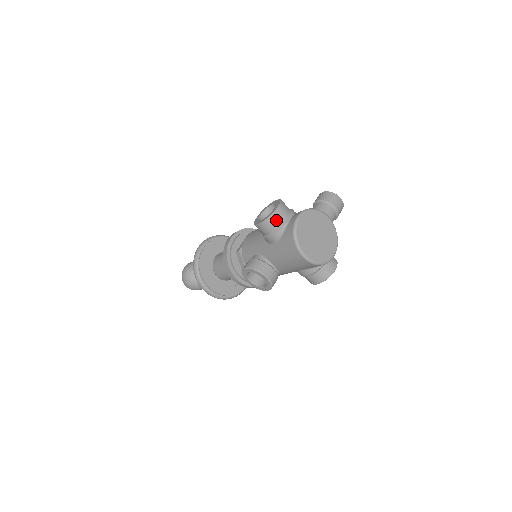
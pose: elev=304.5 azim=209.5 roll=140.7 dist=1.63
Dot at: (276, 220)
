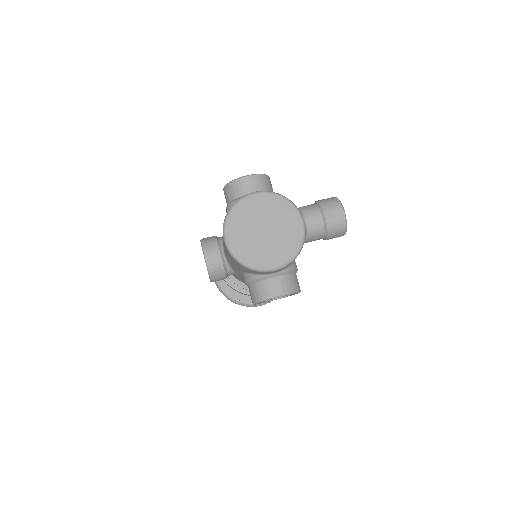
Dot at: (236, 189)
